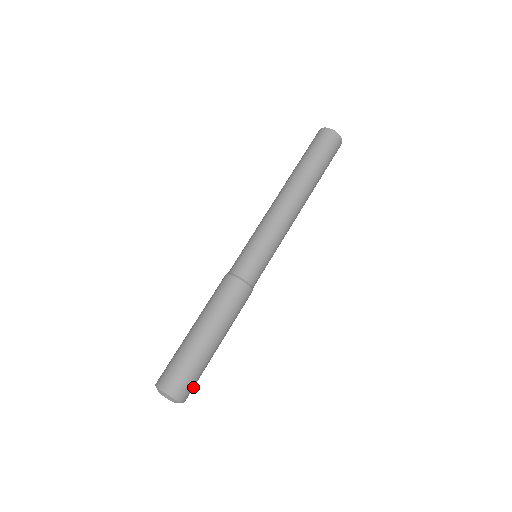
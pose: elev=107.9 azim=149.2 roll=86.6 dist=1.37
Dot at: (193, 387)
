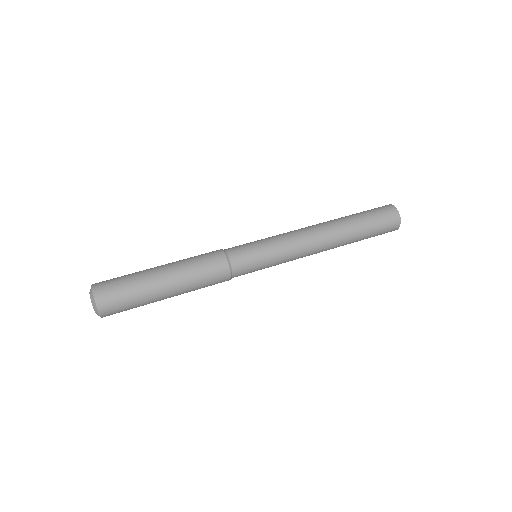
Dot at: (118, 308)
